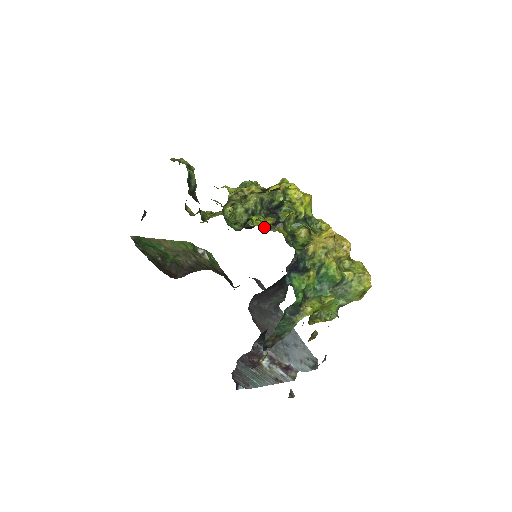
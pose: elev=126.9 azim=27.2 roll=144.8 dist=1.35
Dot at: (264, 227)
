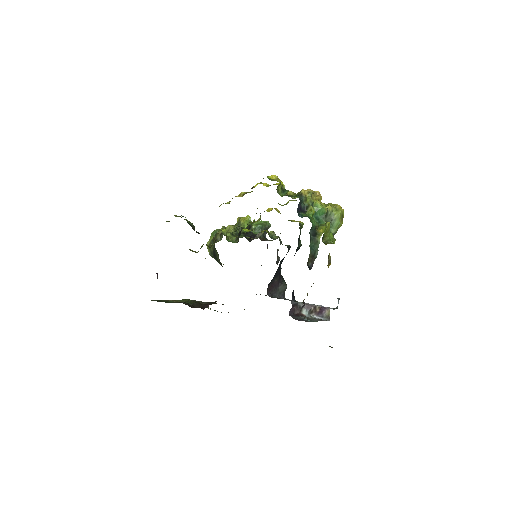
Dot at: occluded
